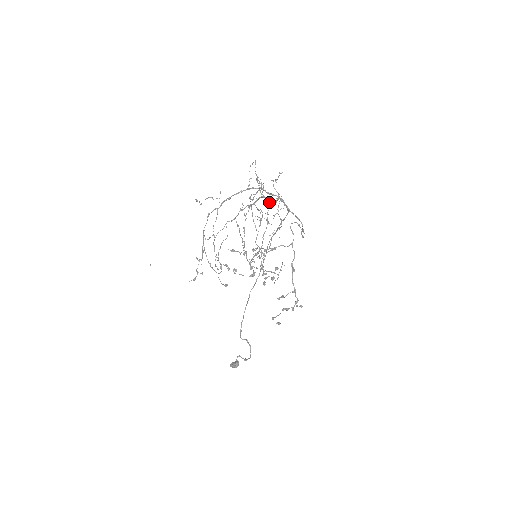
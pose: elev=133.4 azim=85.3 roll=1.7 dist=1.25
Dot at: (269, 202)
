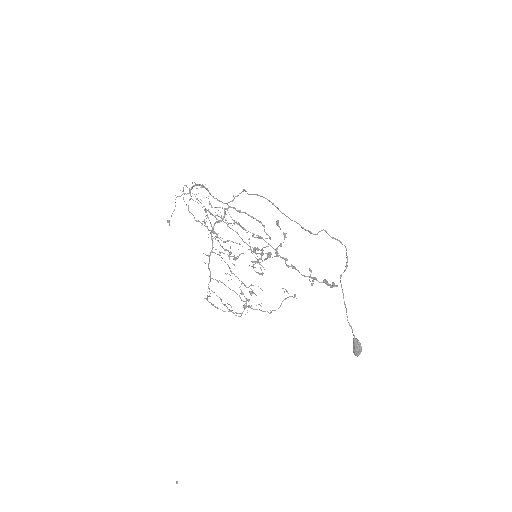
Dot at: occluded
